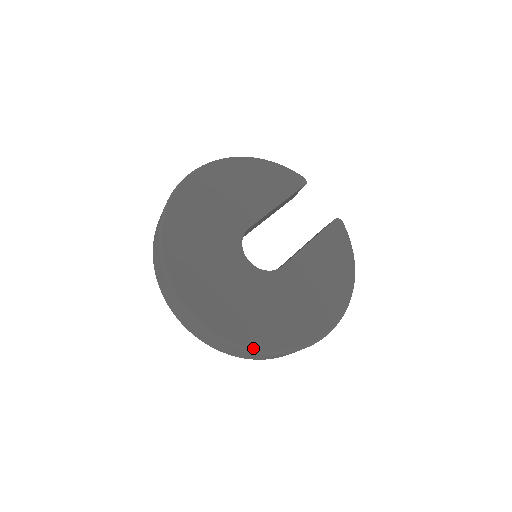
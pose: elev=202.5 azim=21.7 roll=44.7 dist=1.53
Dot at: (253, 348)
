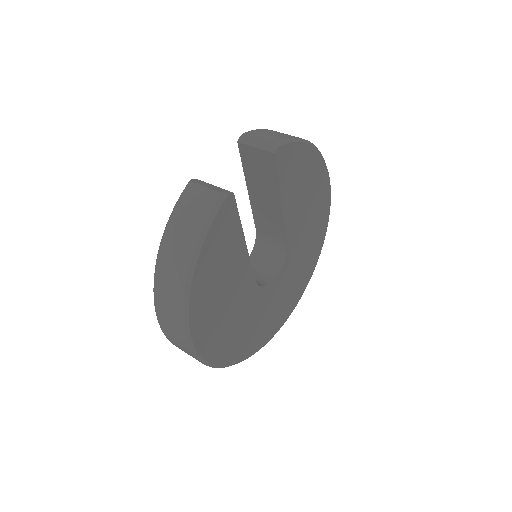
Dot at: occluded
